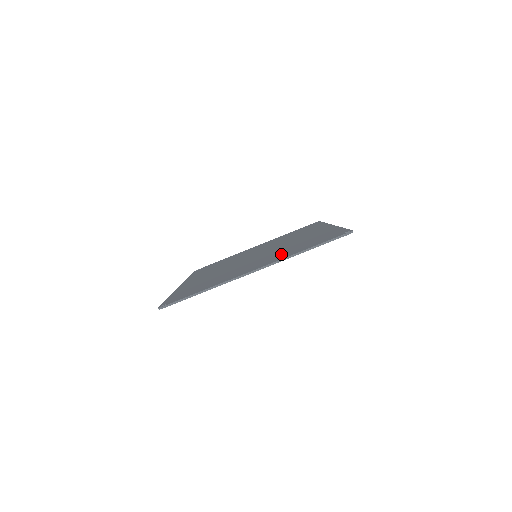
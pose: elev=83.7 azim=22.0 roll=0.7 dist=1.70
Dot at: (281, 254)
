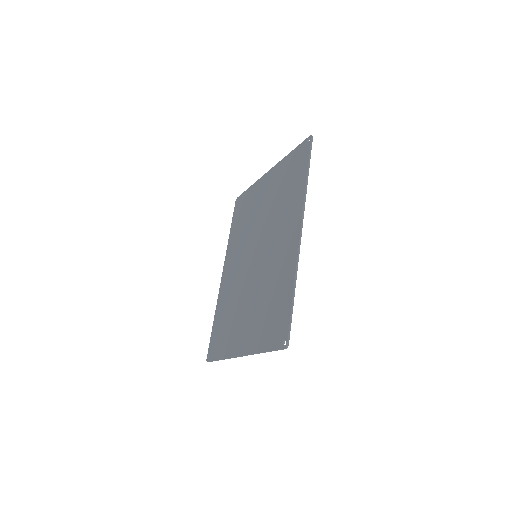
Dot at: (256, 323)
